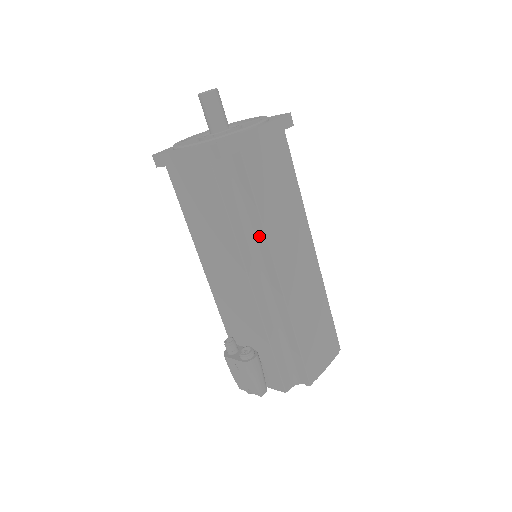
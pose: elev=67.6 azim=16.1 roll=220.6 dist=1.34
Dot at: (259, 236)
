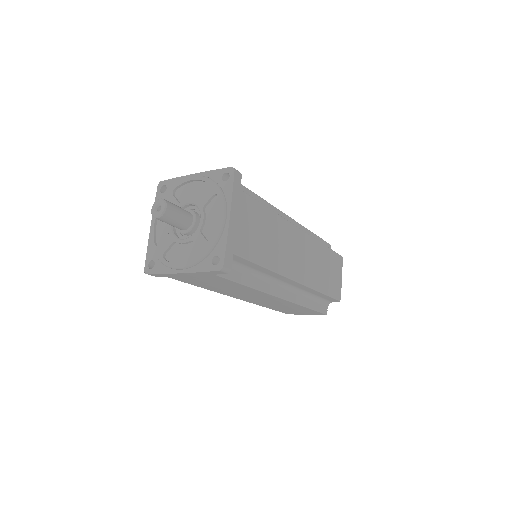
Dot at: occluded
